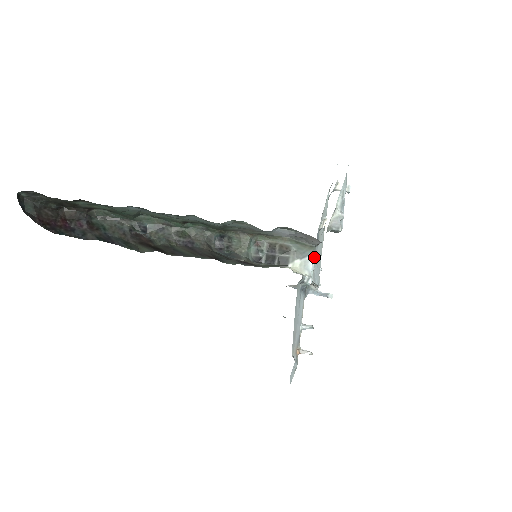
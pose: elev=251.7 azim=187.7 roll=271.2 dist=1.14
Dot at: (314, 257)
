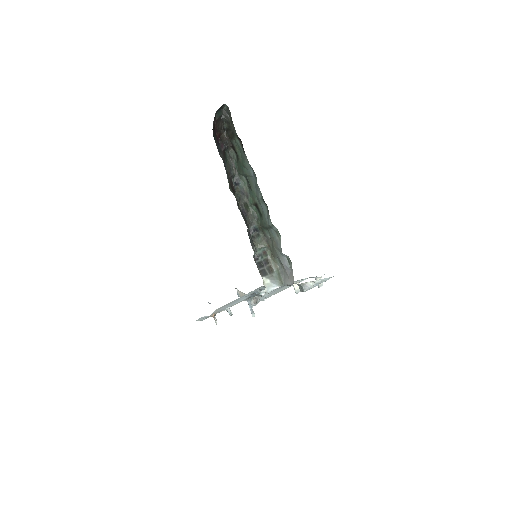
Dot at: (276, 288)
